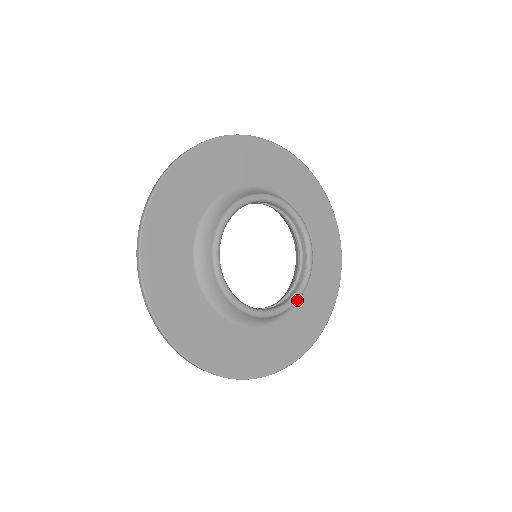
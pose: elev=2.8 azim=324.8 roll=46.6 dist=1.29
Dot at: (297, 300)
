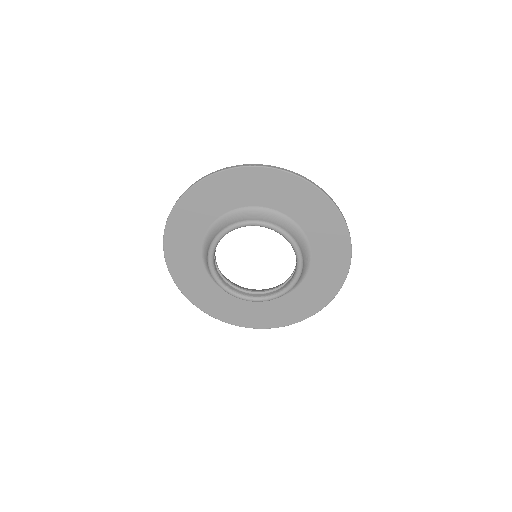
Dot at: (301, 268)
